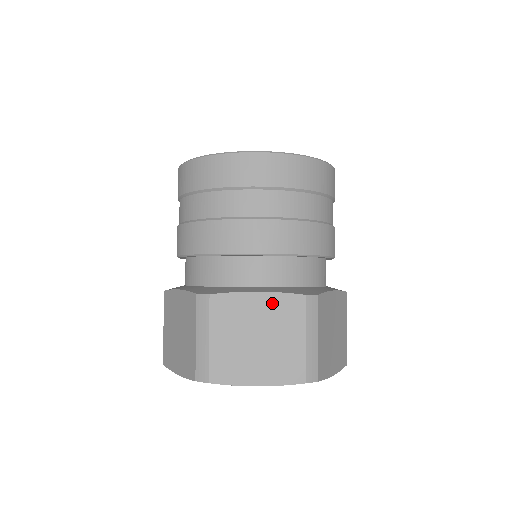
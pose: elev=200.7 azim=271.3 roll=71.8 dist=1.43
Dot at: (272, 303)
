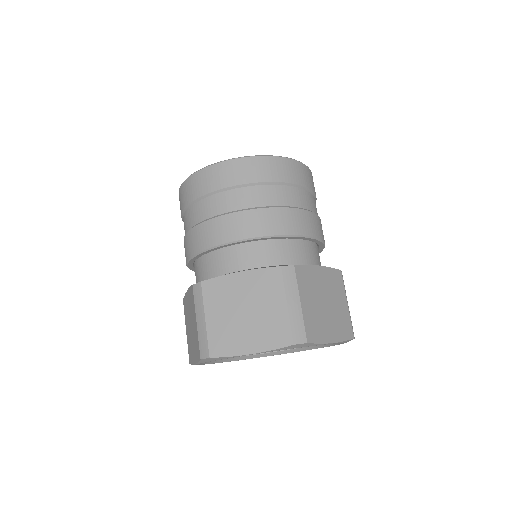
Dot at: (253, 279)
